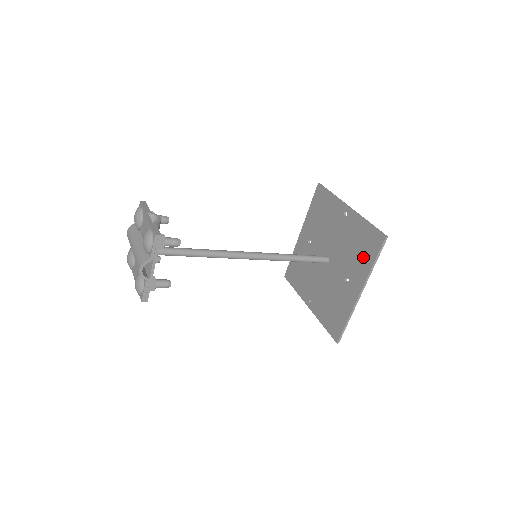
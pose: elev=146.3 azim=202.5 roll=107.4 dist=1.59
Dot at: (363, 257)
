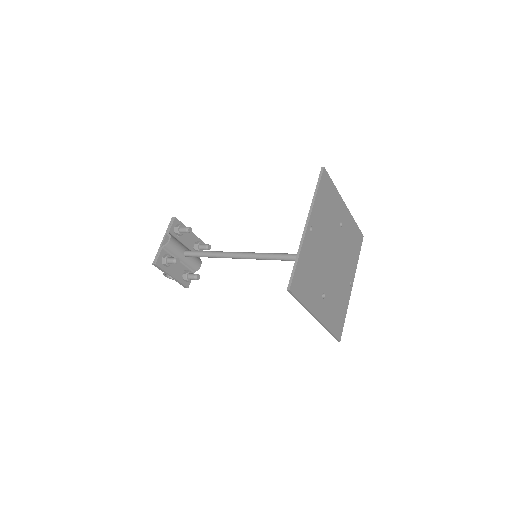
Dot at: (306, 289)
